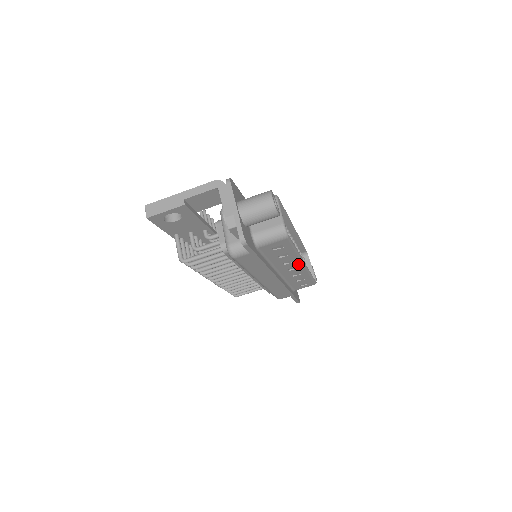
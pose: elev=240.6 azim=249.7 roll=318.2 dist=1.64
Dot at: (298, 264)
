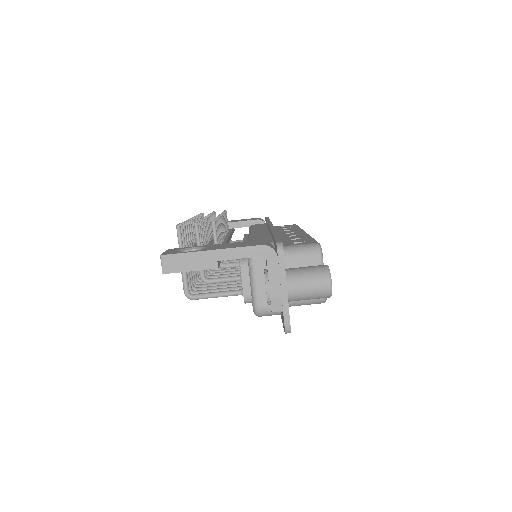
Dot at: occluded
